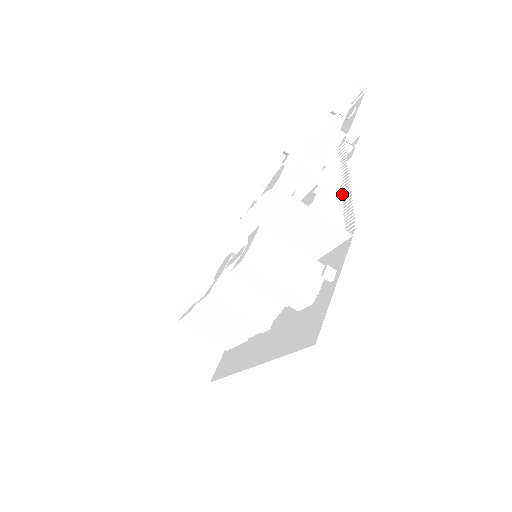
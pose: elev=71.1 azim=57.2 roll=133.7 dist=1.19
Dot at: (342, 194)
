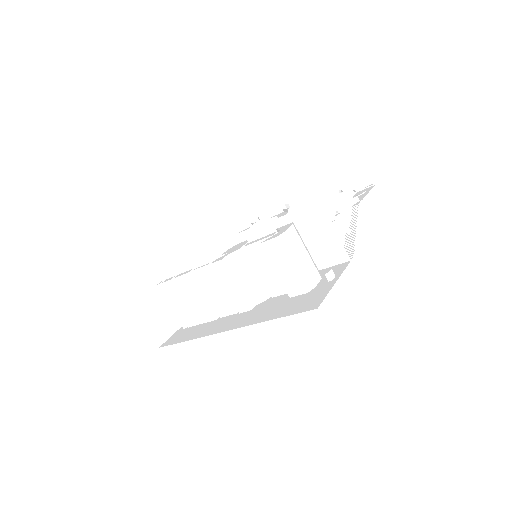
Dot at: (347, 235)
